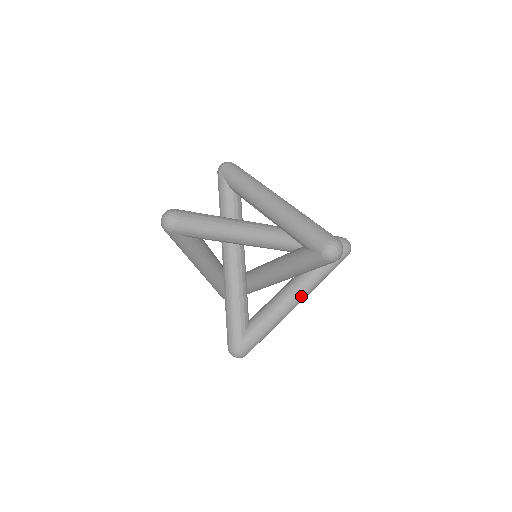
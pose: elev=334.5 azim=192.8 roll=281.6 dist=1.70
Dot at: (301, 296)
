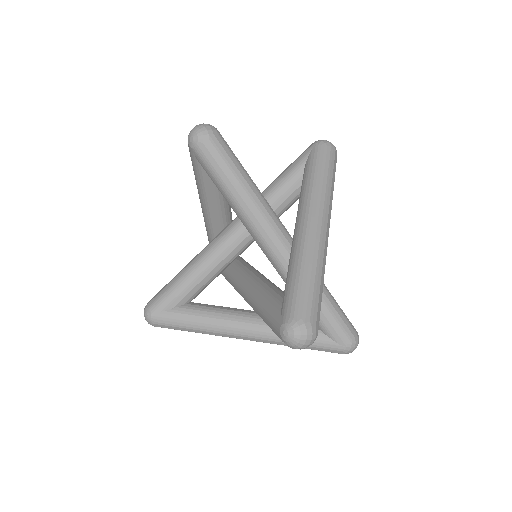
Dot at: (254, 336)
